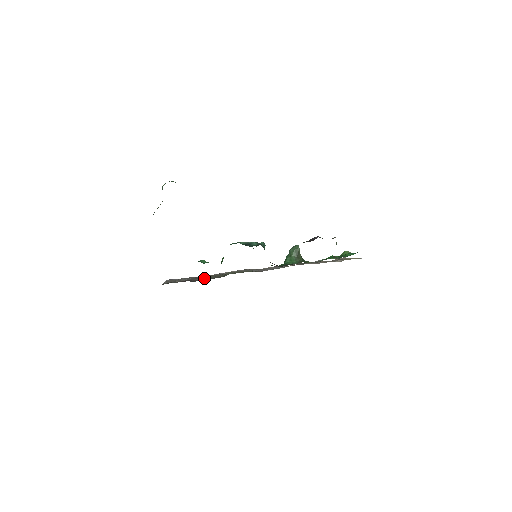
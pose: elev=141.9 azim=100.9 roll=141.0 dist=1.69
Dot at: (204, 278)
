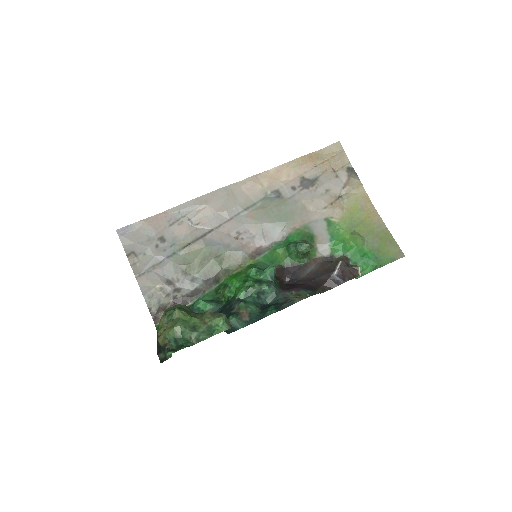
Dot at: (190, 274)
